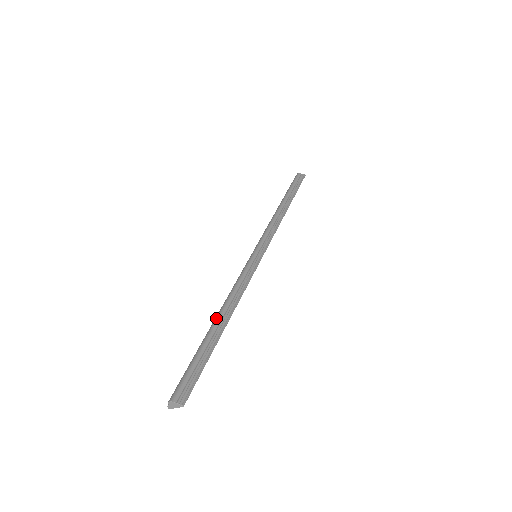
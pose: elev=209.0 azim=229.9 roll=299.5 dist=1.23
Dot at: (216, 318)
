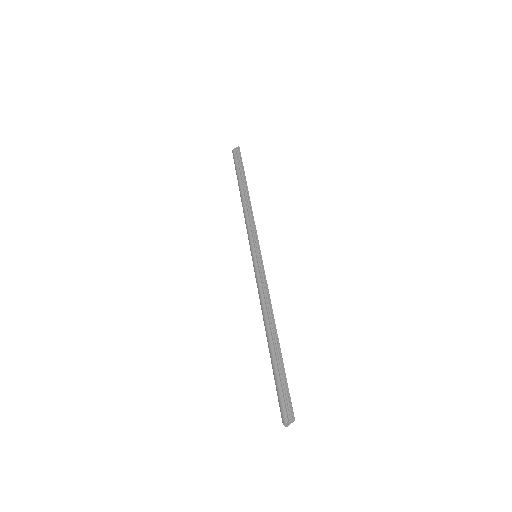
Dot at: (266, 334)
